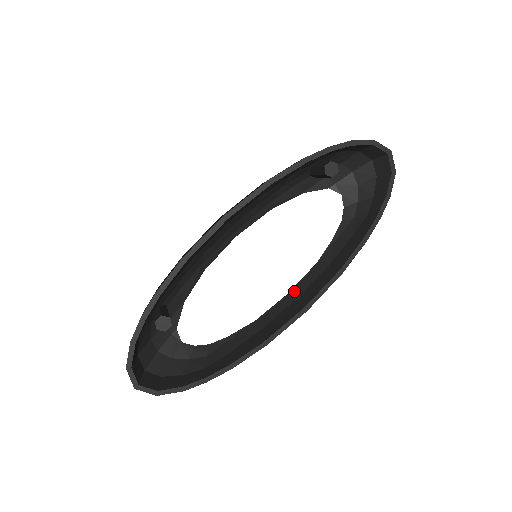
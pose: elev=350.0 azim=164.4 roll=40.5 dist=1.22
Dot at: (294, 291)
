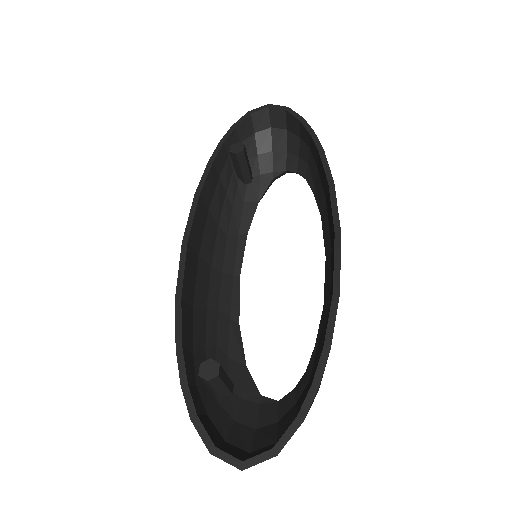
Dot at: (326, 249)
